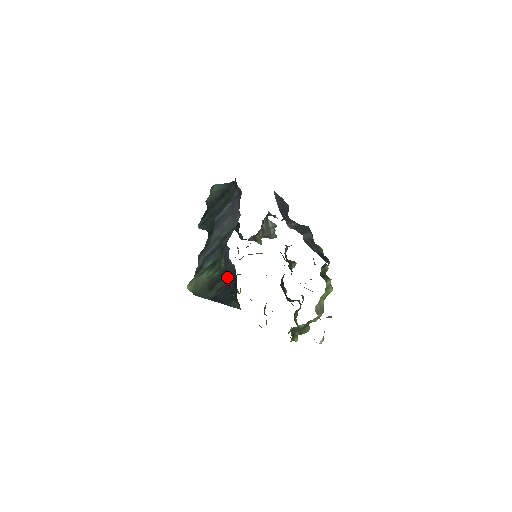
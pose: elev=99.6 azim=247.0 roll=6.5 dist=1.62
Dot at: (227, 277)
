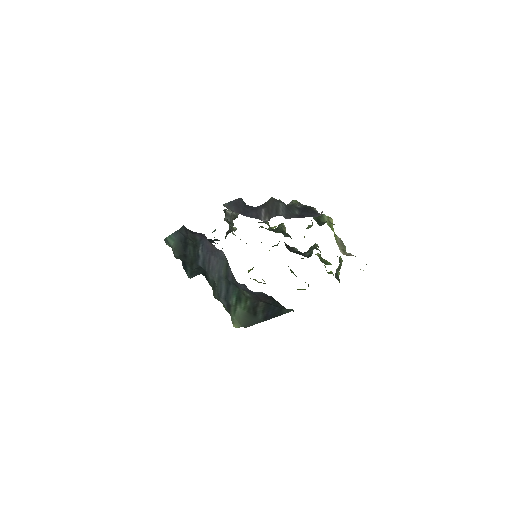
Dot at: (262, 301)
